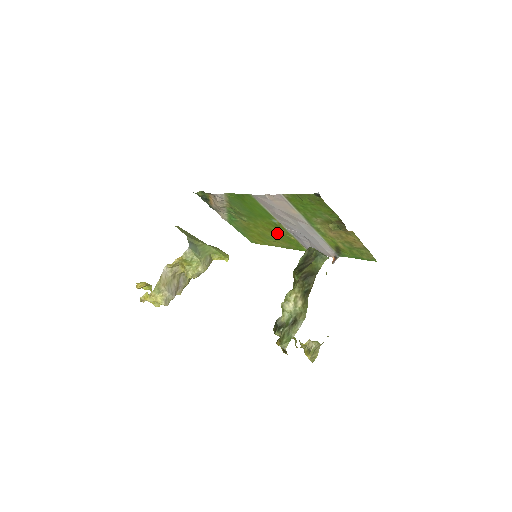
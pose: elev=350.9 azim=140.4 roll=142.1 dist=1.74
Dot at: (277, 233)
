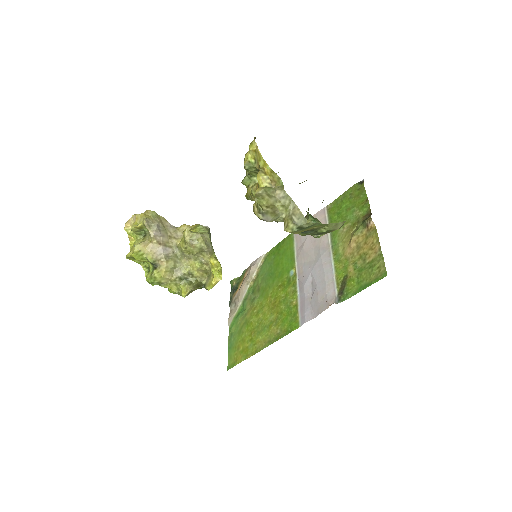
Dot at: (280, 304)
